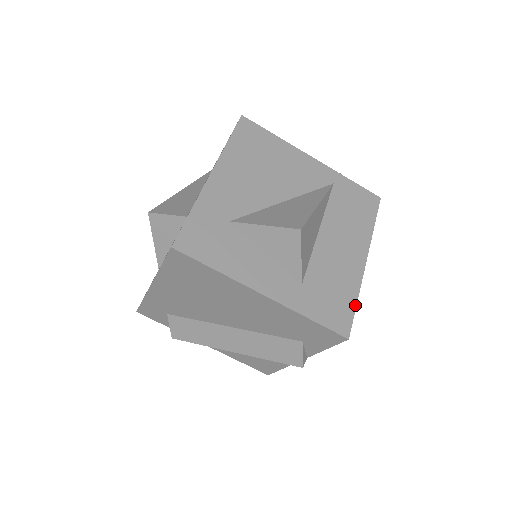
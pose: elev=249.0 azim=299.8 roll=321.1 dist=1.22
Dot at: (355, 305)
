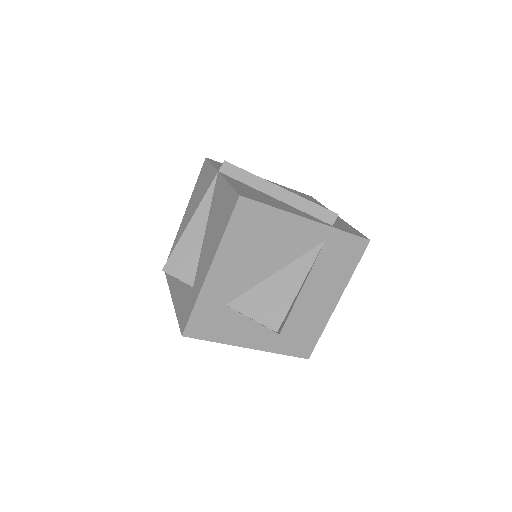
Dot at: (319, 337)
